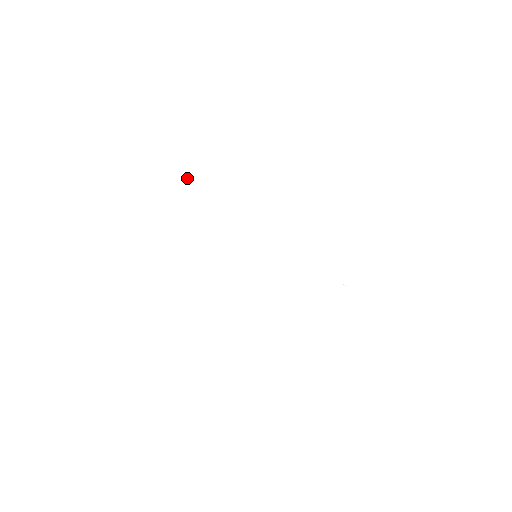
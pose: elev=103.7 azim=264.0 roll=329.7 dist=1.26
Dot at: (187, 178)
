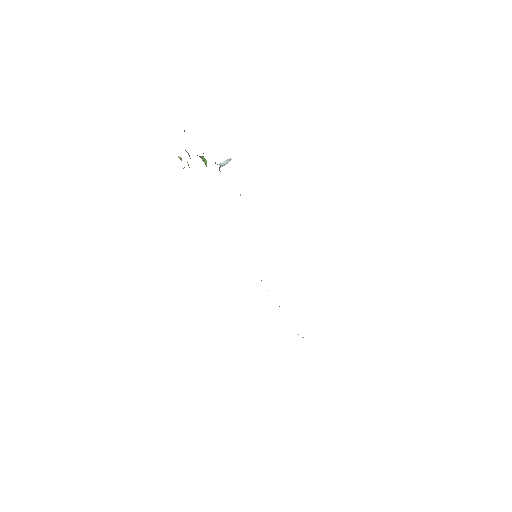
Dot at: (222, 165)
